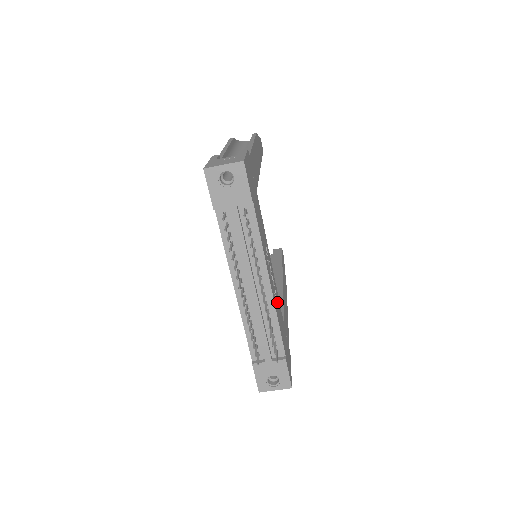
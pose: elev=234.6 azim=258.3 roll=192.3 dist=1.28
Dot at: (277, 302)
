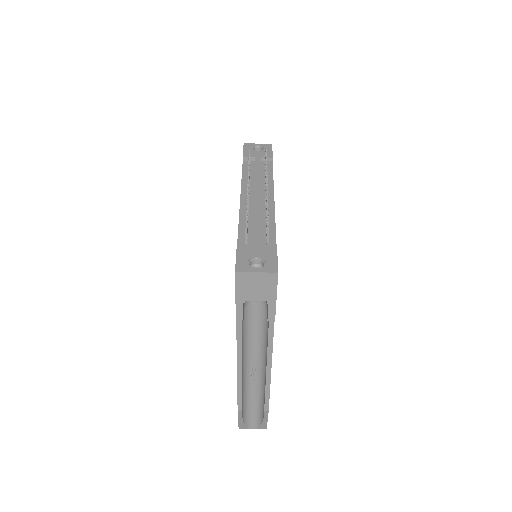
Dot at: occluded
